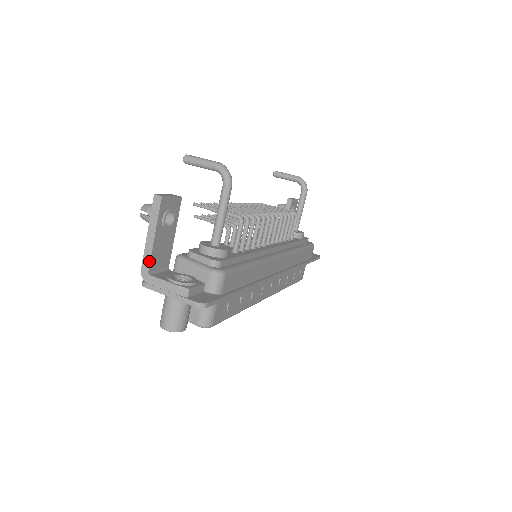
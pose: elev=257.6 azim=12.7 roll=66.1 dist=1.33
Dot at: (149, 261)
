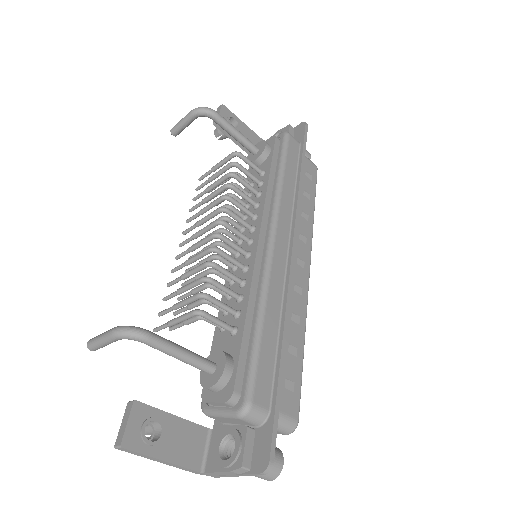
Dot at: (189, 469)
